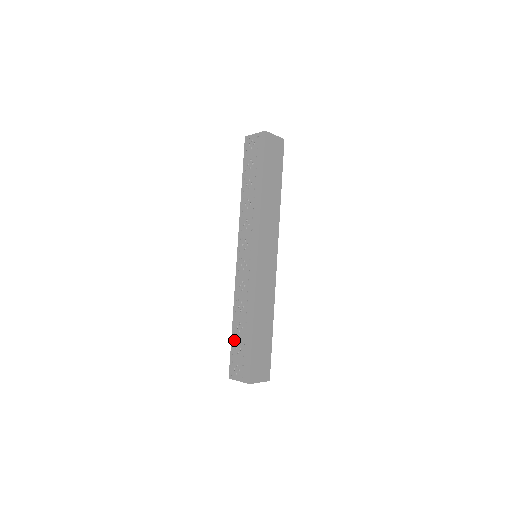
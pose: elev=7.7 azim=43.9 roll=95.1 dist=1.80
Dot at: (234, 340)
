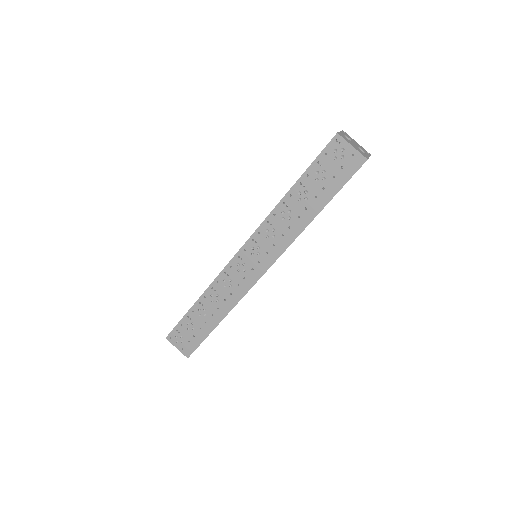
Dot at: (189, 317)
